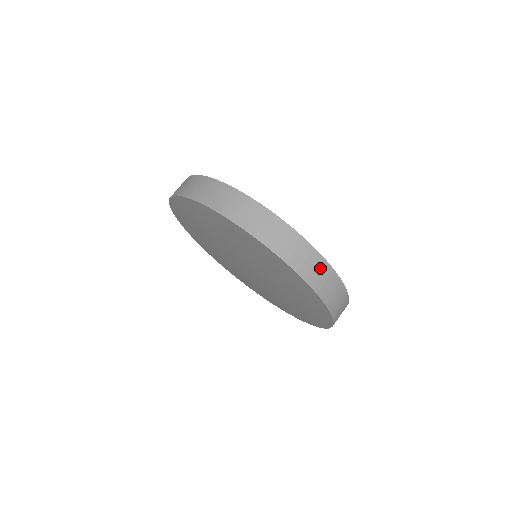
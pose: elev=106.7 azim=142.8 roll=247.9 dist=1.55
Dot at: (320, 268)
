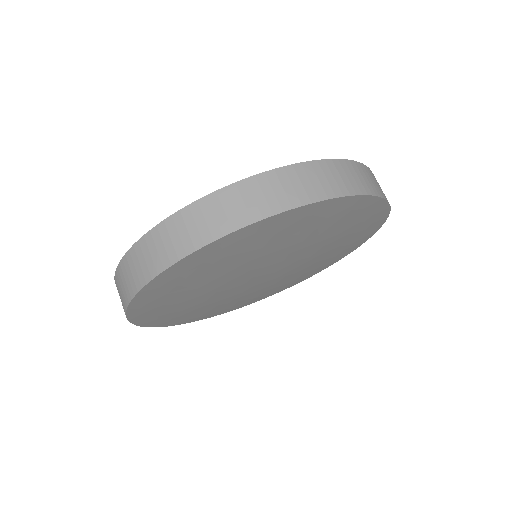
Dot at: occluded
